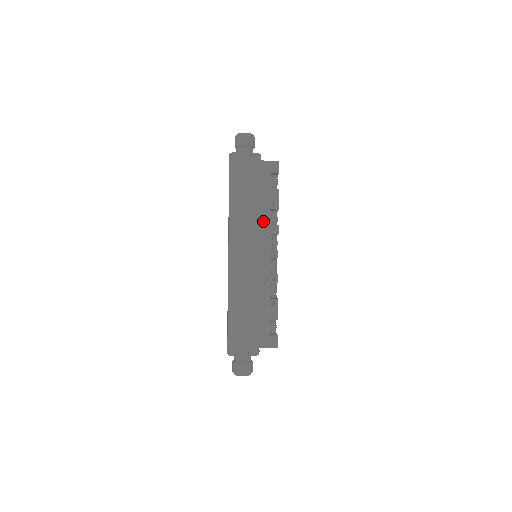
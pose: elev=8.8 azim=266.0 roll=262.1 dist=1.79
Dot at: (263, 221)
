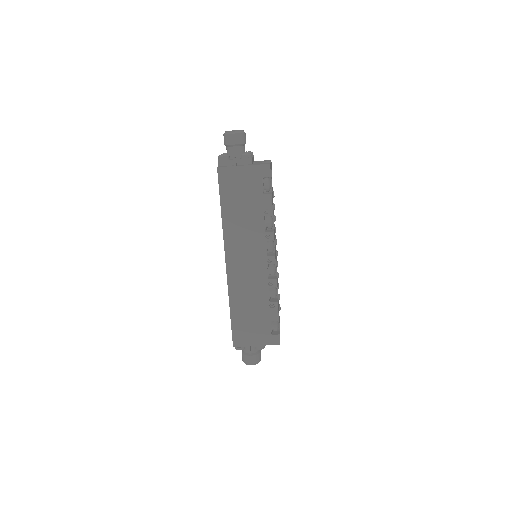
Dot at: (257, 228)
